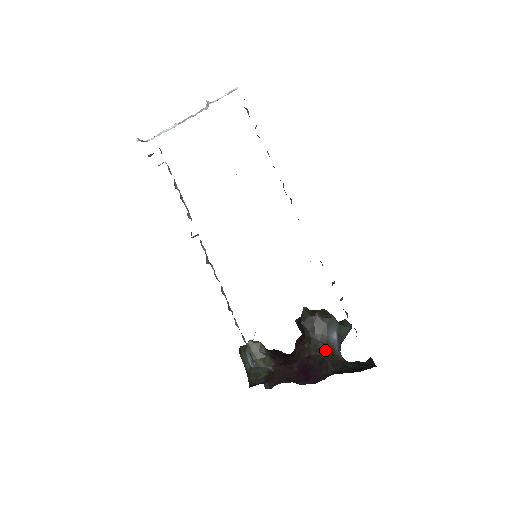
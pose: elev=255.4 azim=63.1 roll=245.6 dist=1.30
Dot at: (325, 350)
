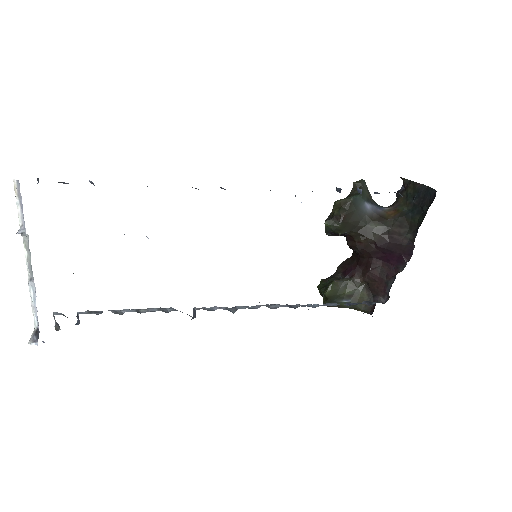
Dot at: (378, 225)
